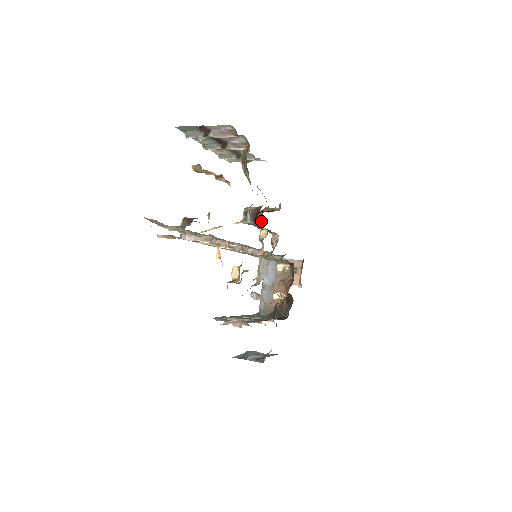
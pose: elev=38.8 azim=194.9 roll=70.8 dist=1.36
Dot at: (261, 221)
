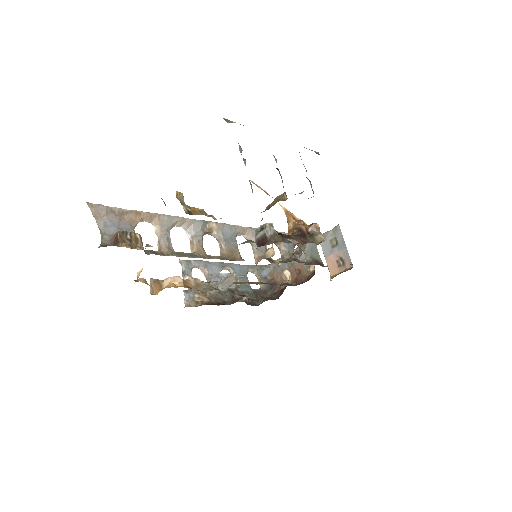
Dot at: occluded
